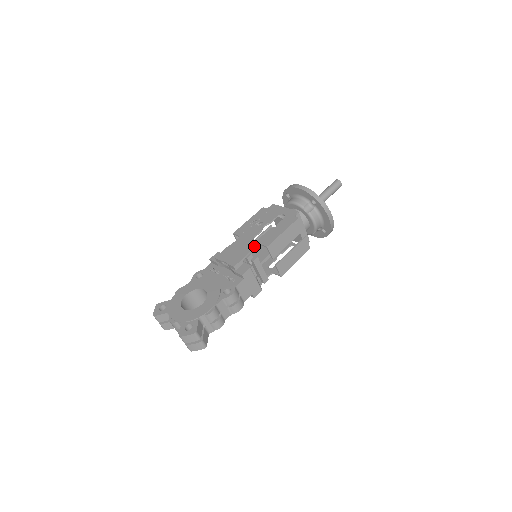
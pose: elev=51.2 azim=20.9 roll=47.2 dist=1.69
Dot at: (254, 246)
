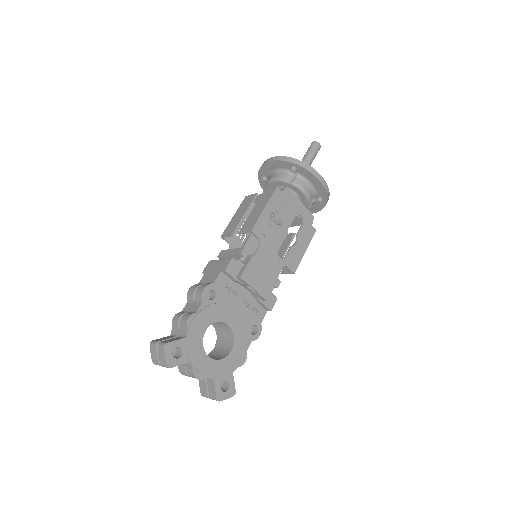
Dot at: (282, 268)
